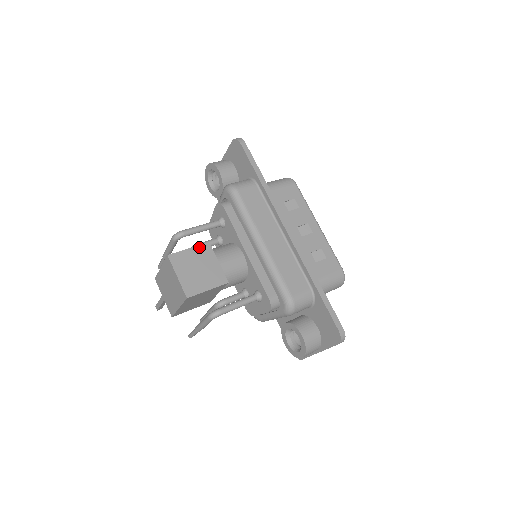
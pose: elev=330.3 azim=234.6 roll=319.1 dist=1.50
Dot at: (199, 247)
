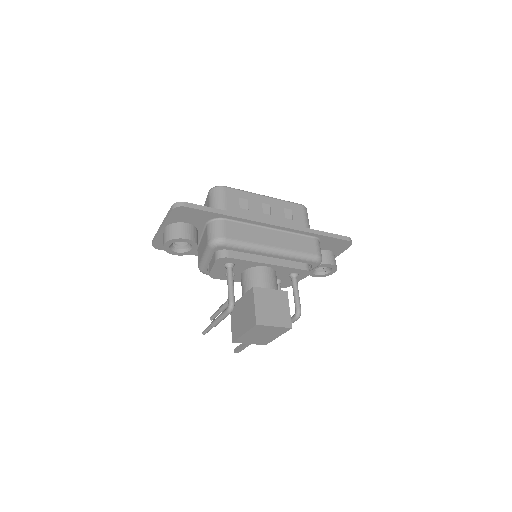
Dot at: (255, 297)
